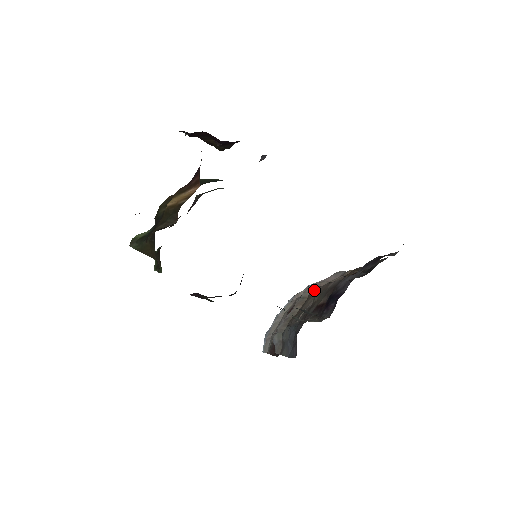
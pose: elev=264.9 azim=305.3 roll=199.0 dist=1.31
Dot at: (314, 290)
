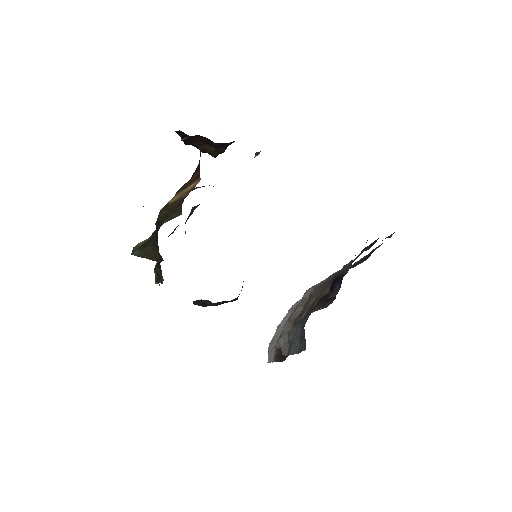
Dot at: (315, 289)
